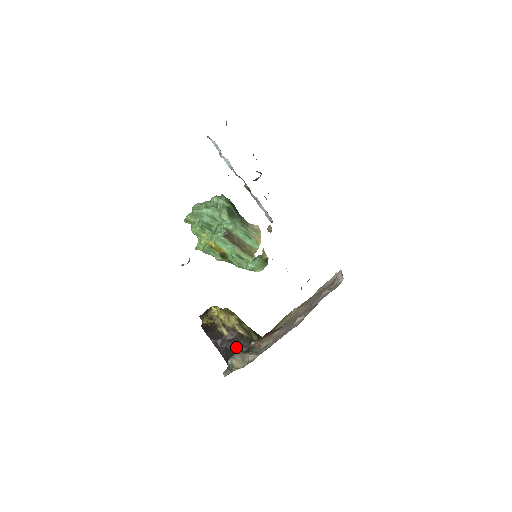
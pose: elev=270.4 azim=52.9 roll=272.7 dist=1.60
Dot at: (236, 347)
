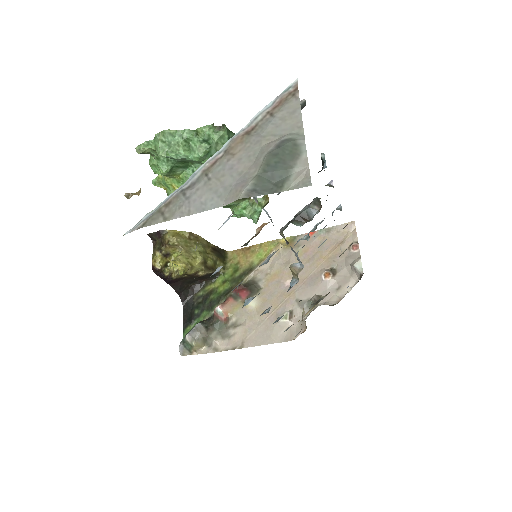
Dot at: (194, 280)
